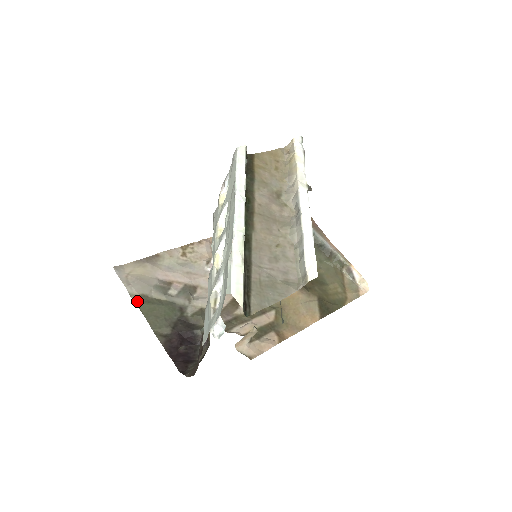
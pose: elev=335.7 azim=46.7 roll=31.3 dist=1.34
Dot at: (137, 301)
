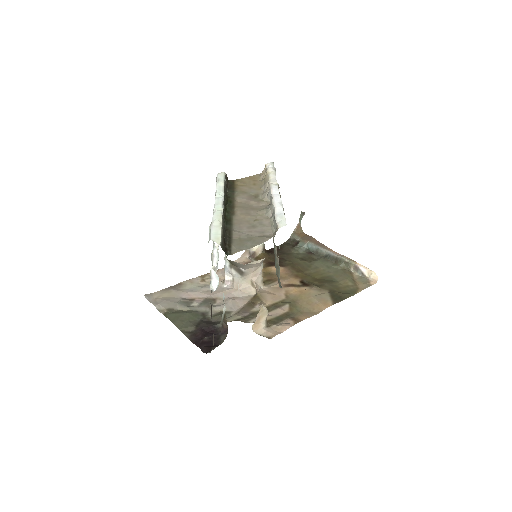
Dot at: (165, 313)
